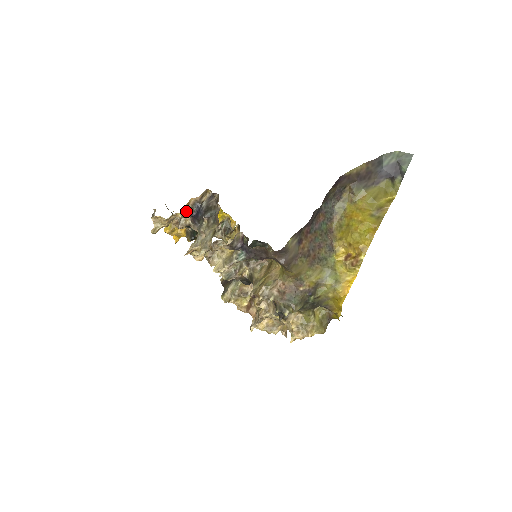
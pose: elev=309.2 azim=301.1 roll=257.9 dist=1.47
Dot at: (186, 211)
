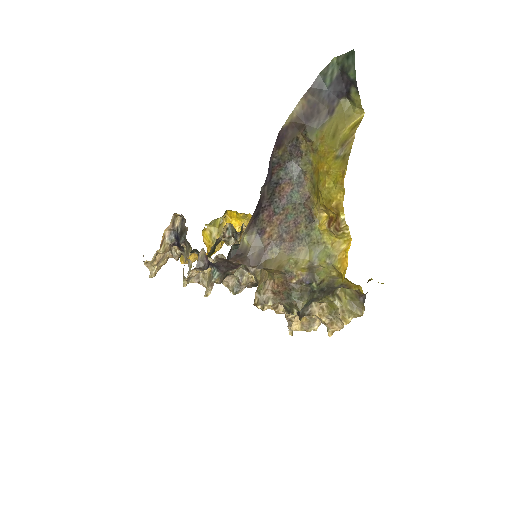
Dot at: (165, 245)
